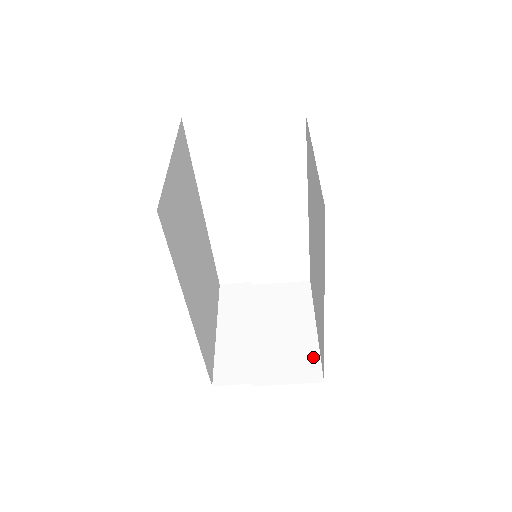
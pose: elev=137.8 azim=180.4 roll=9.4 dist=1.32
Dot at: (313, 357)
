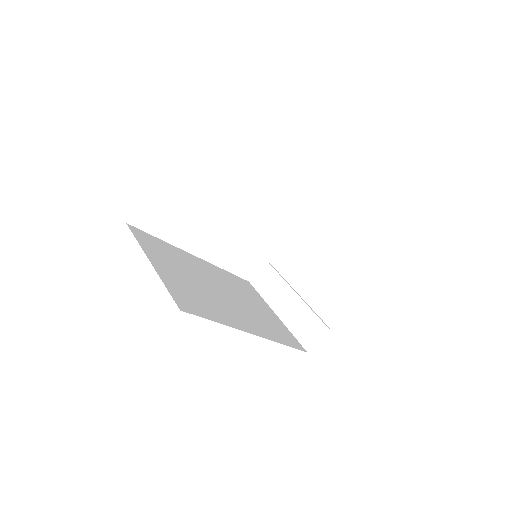
Dot at: (350, 275)
